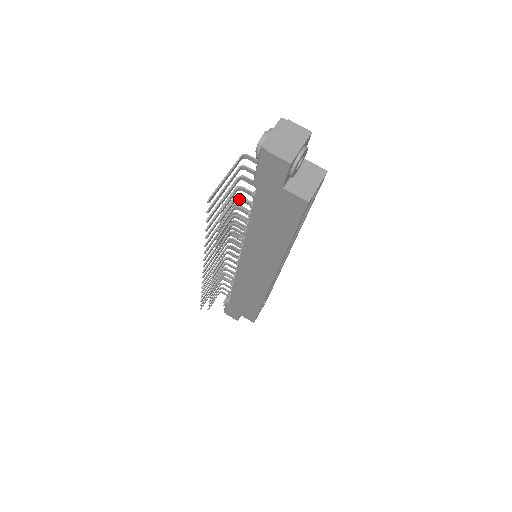
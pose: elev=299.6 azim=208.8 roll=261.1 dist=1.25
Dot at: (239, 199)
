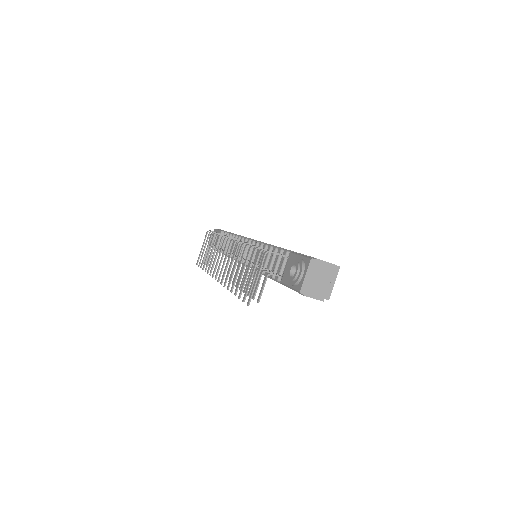
Dot at: occluded
